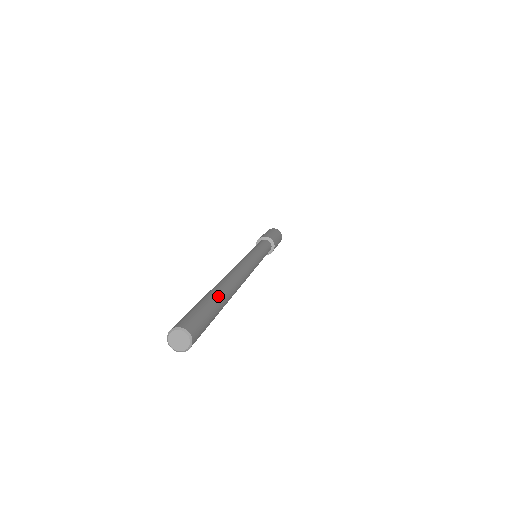
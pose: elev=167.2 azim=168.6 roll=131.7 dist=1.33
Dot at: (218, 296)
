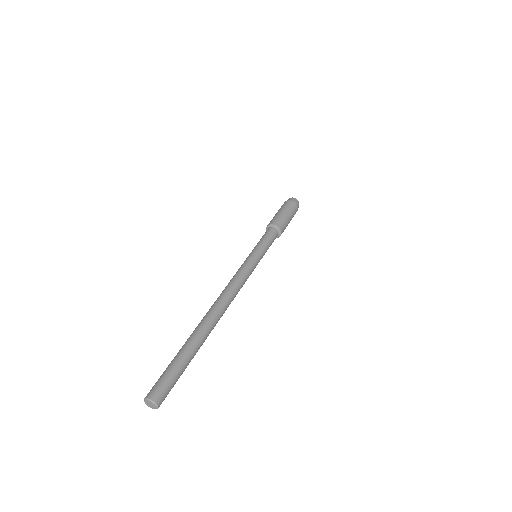
Dot at: (187, 346)
